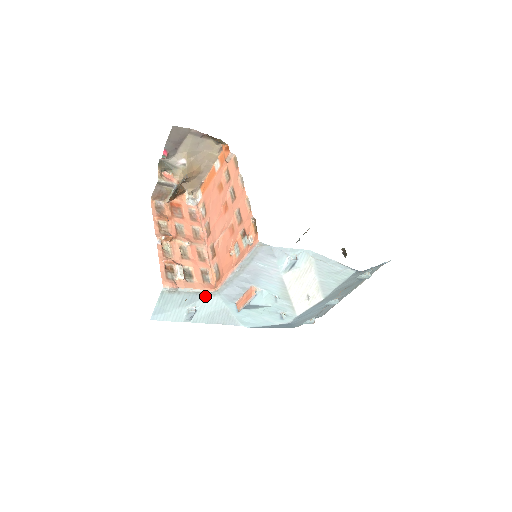
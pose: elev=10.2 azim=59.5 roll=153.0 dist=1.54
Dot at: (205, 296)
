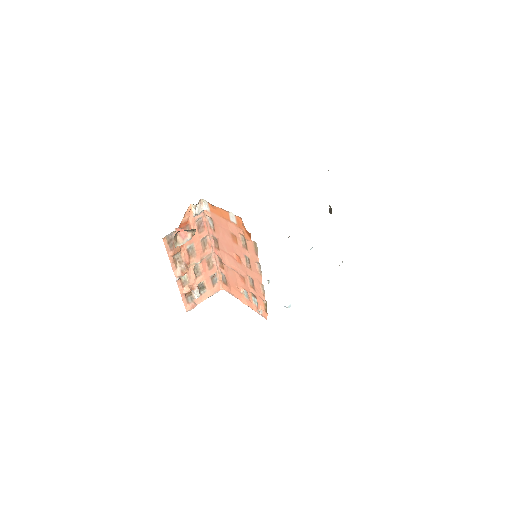
Dot at: occluded
